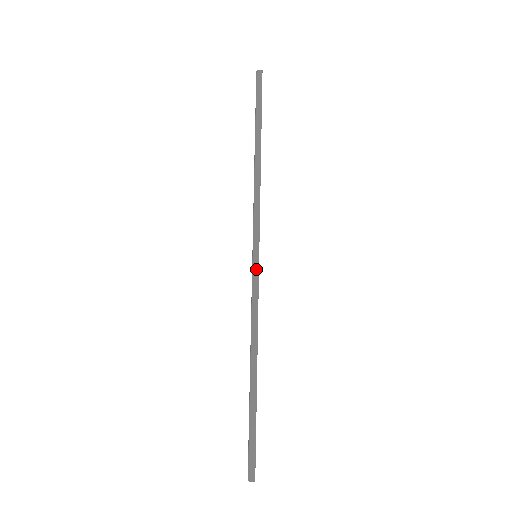
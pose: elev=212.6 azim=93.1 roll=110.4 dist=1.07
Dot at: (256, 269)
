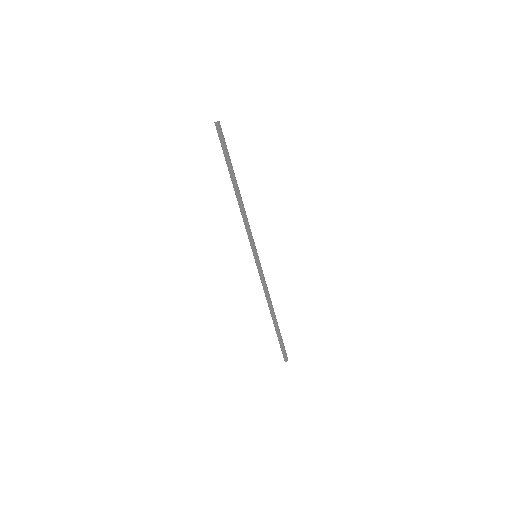
Dot at: (258, 265)
